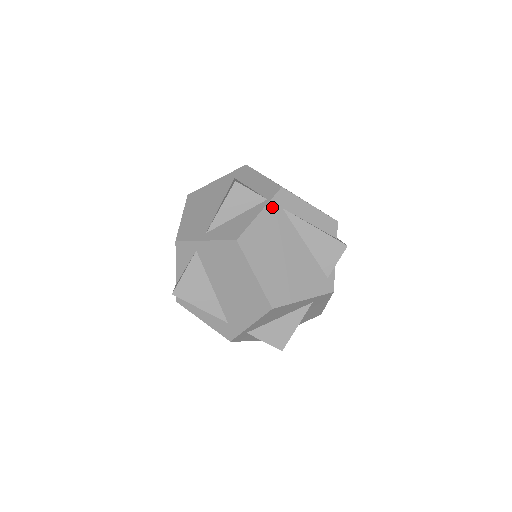
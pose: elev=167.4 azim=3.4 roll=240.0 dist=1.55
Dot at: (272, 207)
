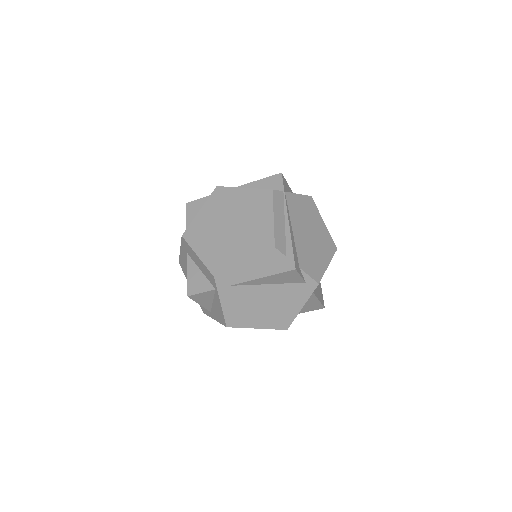
Dot at: (223, 293)
